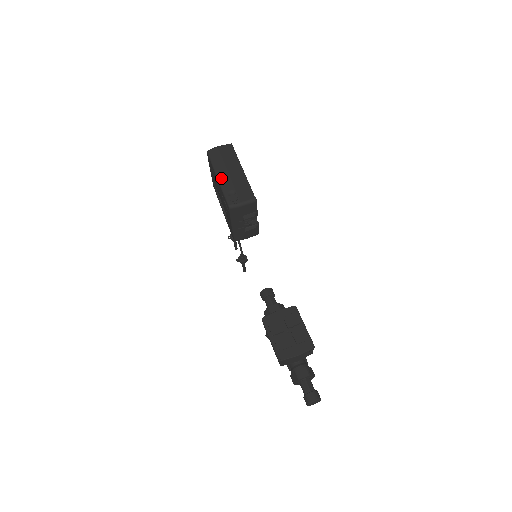
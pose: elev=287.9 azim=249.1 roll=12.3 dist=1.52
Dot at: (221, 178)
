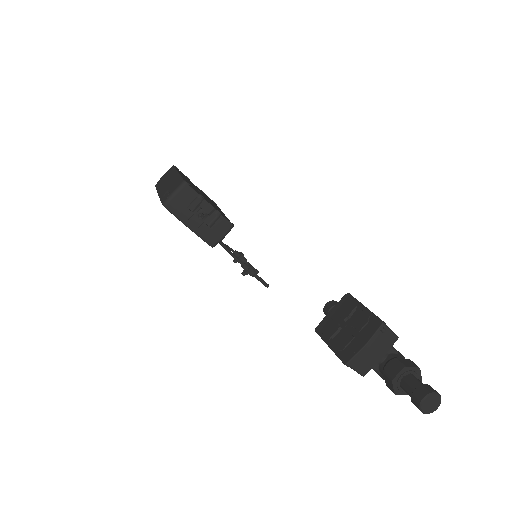
Dot at: (160, 192)
